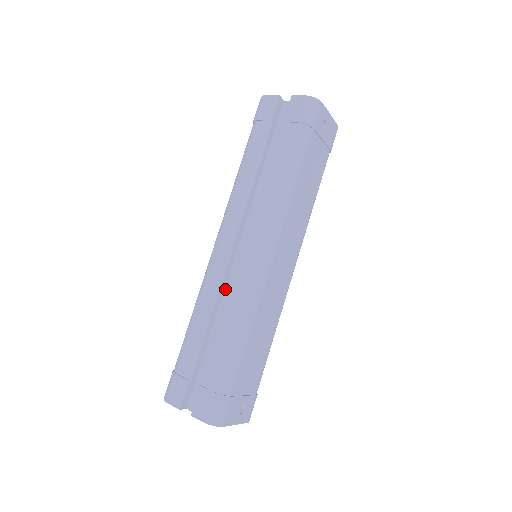
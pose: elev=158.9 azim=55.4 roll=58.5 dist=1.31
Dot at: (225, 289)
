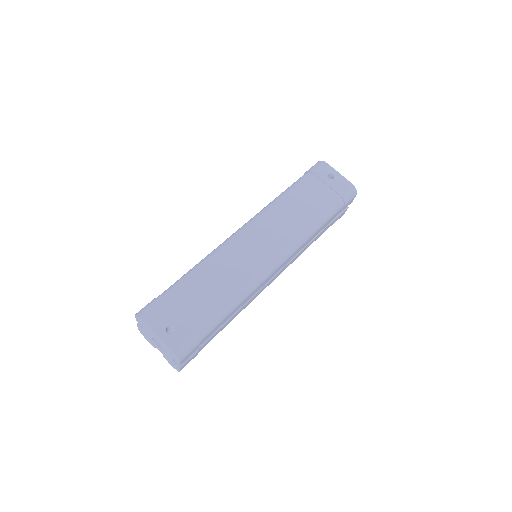
Dot at: occluded
